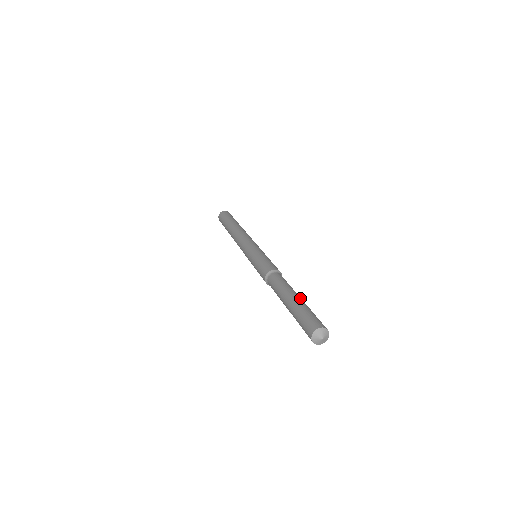
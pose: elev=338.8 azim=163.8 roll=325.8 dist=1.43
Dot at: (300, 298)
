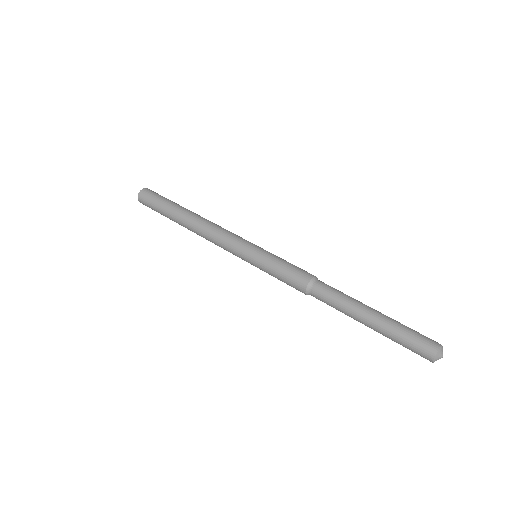
Dot at: (378, 311)
